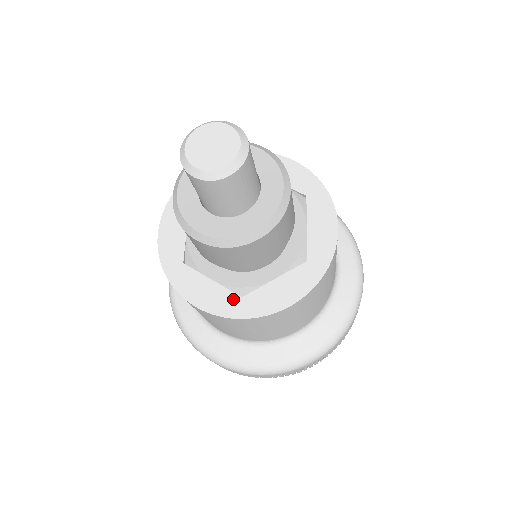
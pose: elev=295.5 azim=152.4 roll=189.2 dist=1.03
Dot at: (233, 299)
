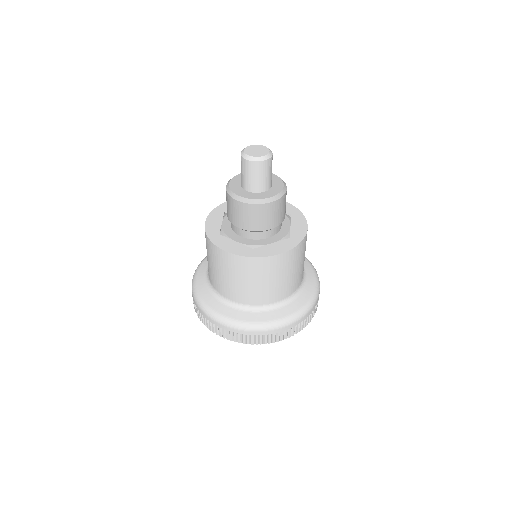
Dot at: (288, 241)
